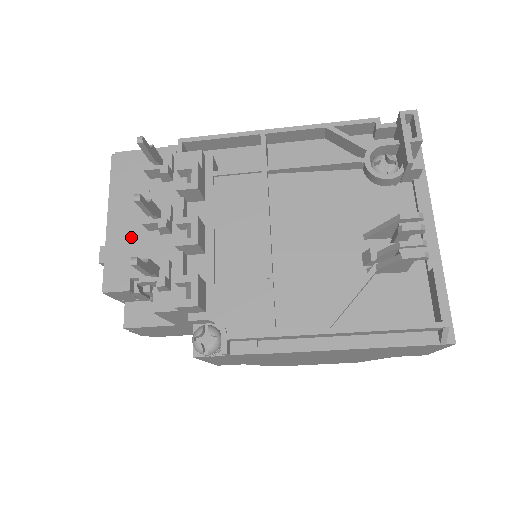
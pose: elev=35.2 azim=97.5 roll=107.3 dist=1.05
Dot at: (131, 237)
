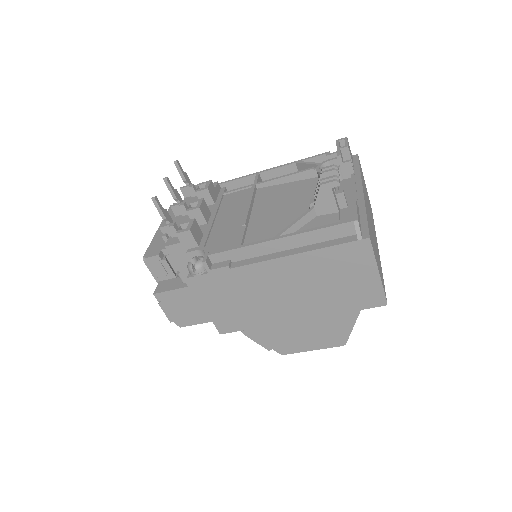
Dot at: occluded
